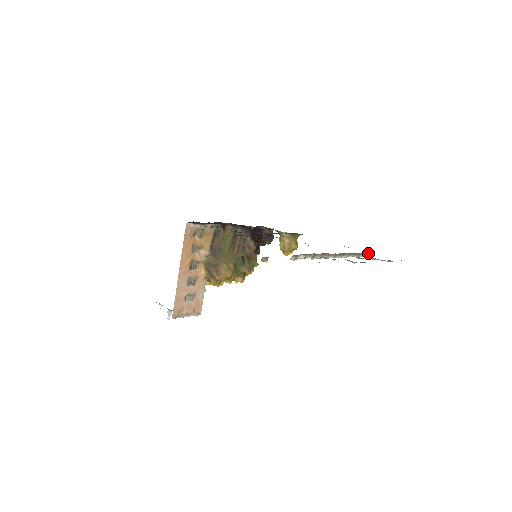
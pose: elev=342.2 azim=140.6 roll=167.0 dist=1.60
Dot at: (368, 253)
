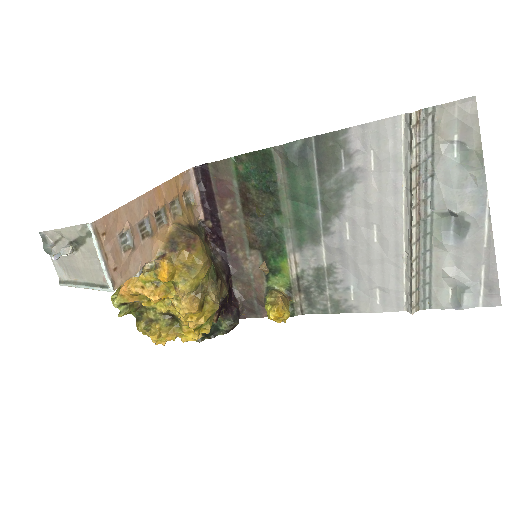
Dot at: (417, 307)
